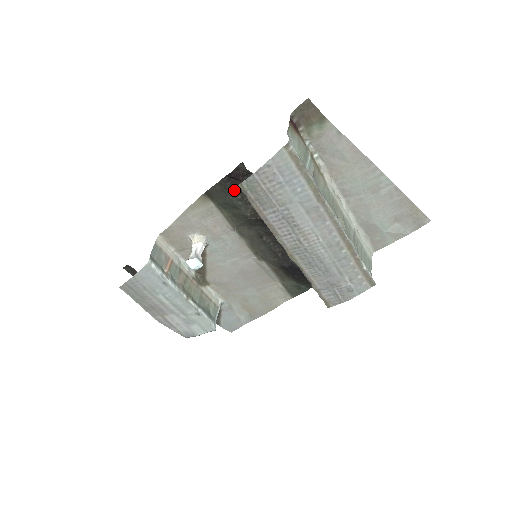
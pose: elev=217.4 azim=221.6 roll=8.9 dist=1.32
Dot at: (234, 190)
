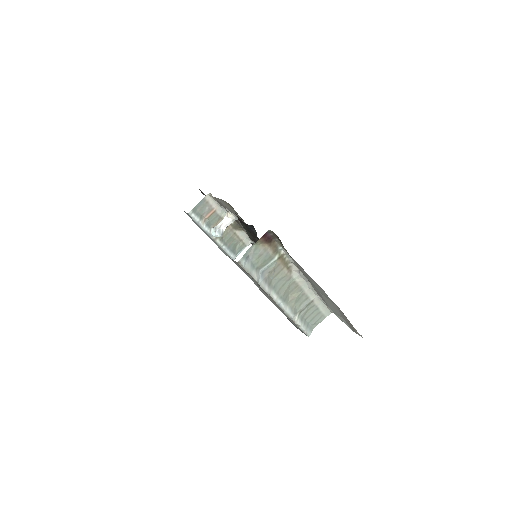
Dot at: occluded
